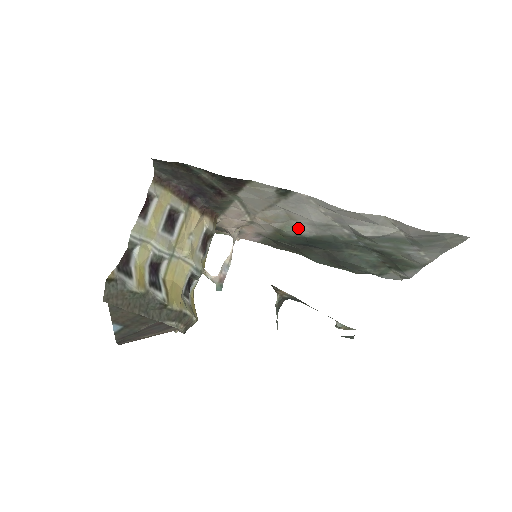
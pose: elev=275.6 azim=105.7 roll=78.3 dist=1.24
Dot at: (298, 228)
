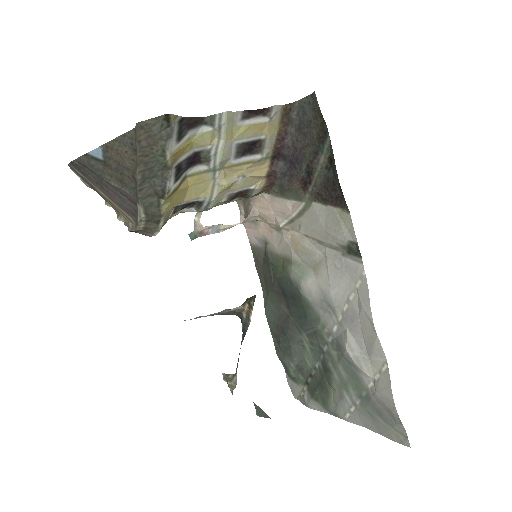
Dot at: (307, 280)
